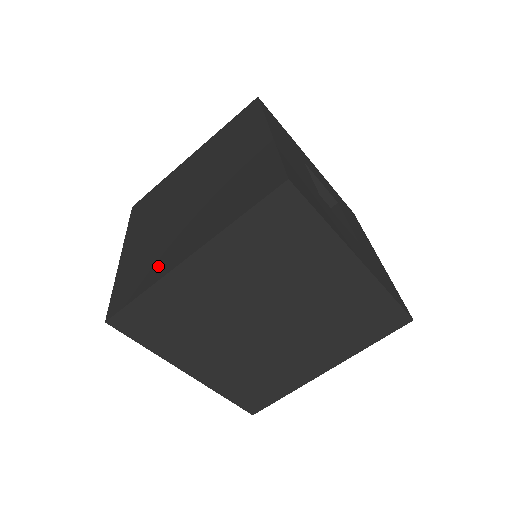
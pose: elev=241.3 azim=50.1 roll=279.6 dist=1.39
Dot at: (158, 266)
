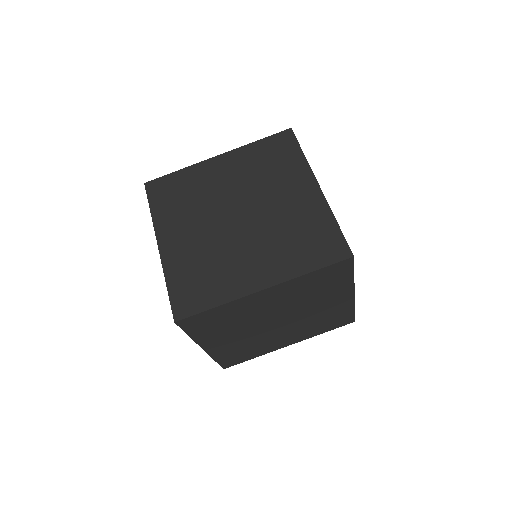
Dot at: (226, 284)
